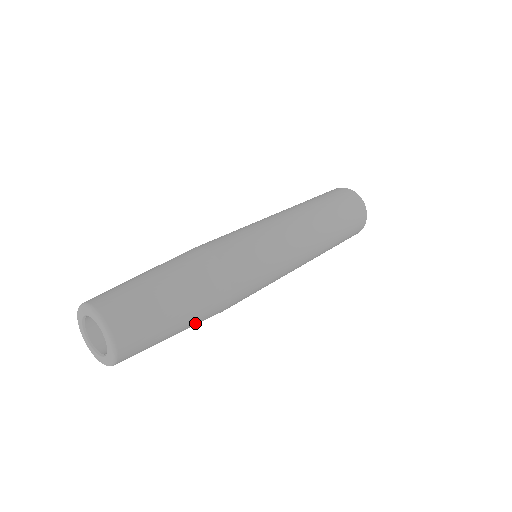
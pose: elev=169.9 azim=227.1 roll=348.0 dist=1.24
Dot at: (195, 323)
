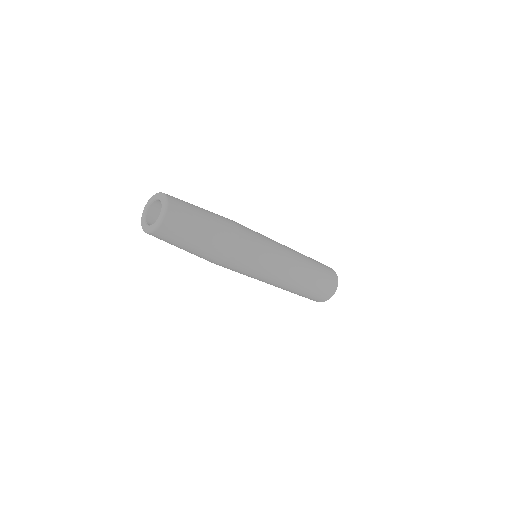
Dot at: (201, 254)
